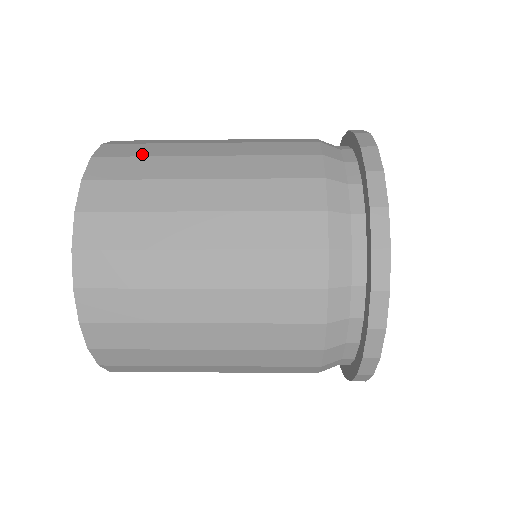
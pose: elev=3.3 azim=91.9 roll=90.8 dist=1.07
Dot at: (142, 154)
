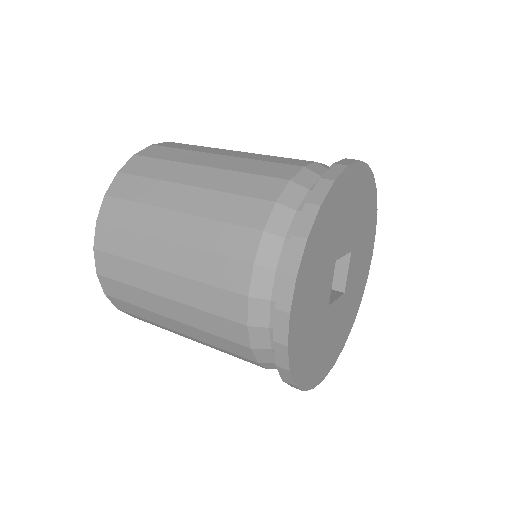
Dot at: (149, 174)
